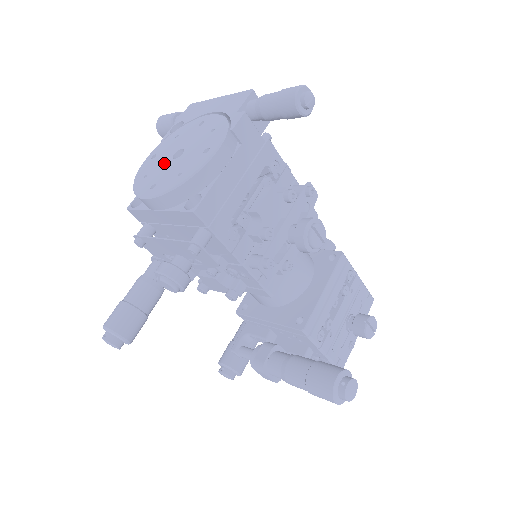
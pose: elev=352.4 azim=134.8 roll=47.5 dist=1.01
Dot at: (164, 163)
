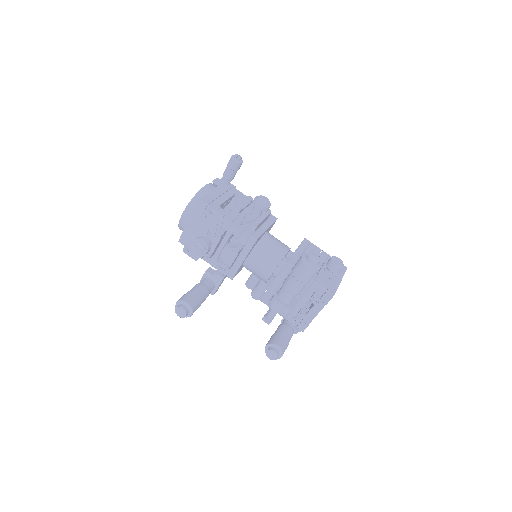
Dot at: occluded
